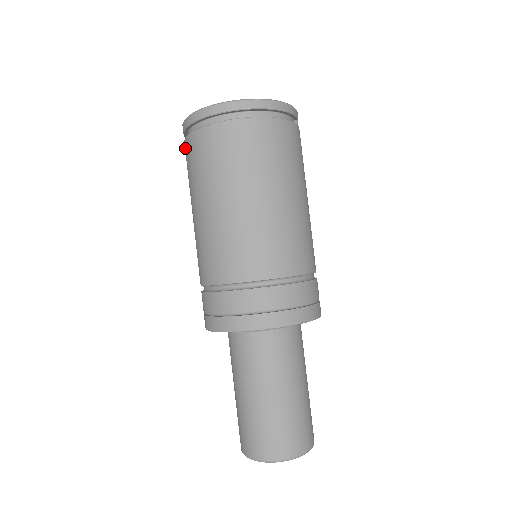
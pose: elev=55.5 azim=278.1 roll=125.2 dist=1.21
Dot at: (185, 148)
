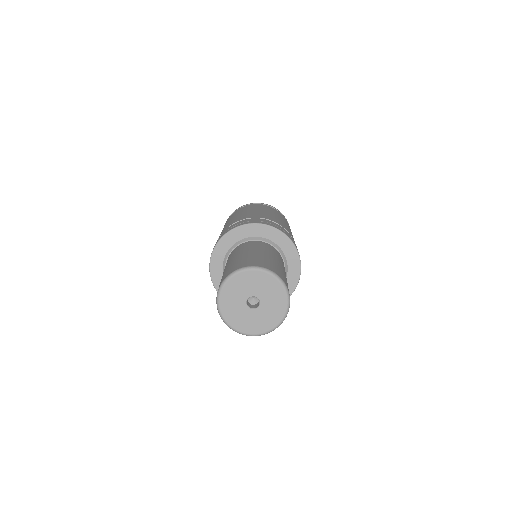
Dot at: occluded
